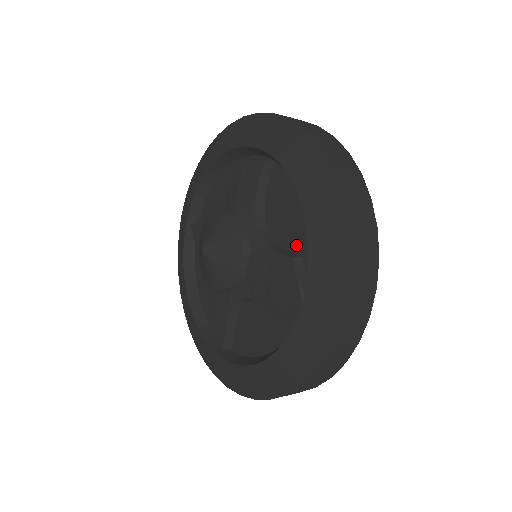
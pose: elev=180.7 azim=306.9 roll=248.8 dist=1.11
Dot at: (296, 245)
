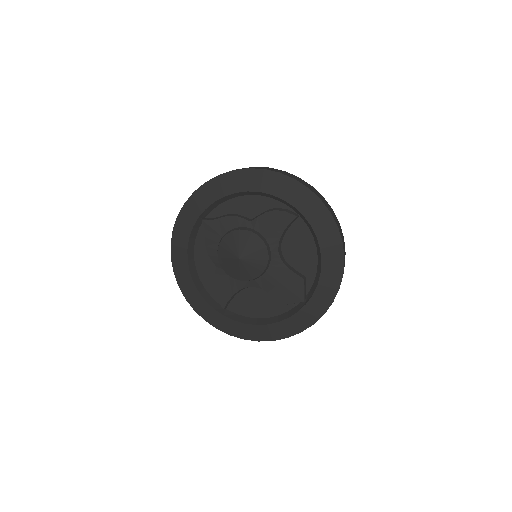
Dot at: (303, 270)
